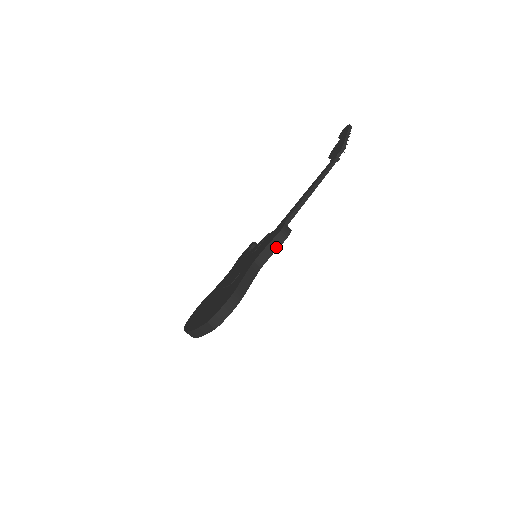
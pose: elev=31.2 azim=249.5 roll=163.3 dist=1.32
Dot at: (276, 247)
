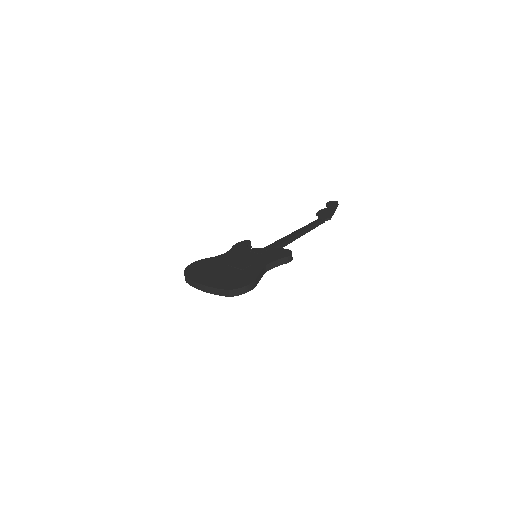
Dot at: (281, 264)
